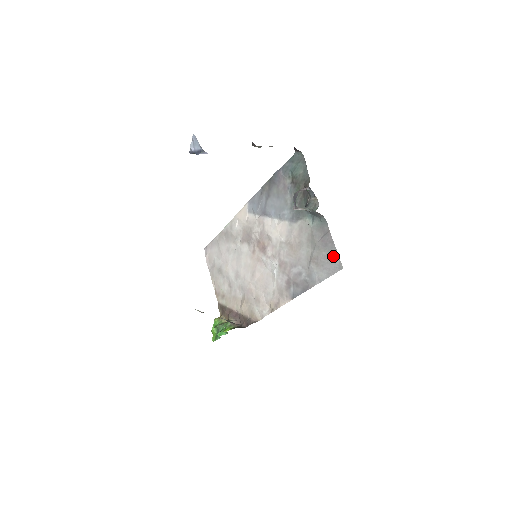
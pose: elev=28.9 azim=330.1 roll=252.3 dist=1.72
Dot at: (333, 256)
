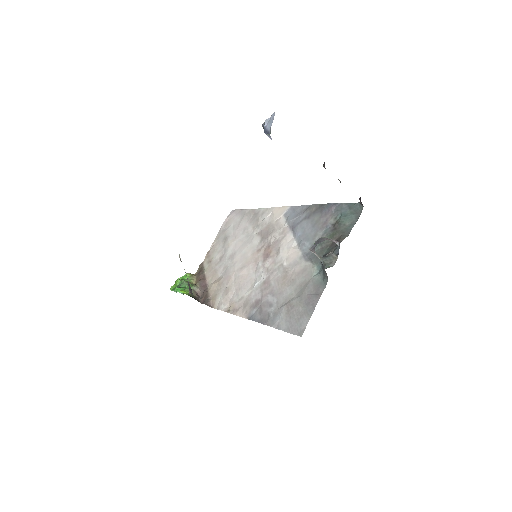
Dot at: (304, 319)
